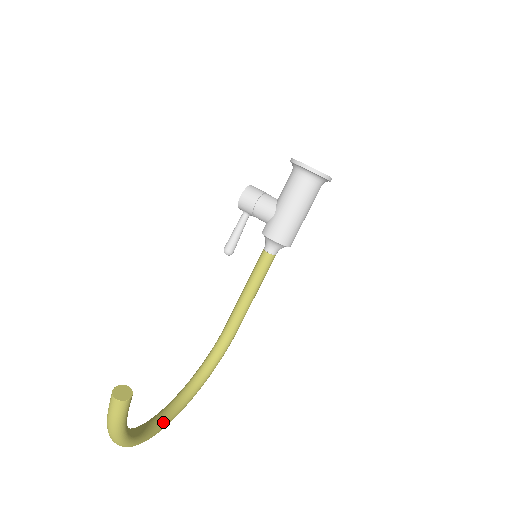
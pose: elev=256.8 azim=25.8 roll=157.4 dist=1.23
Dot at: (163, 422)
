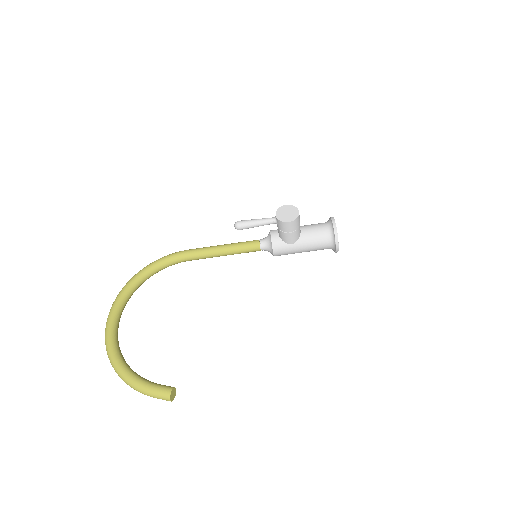
Dot at: occluded
